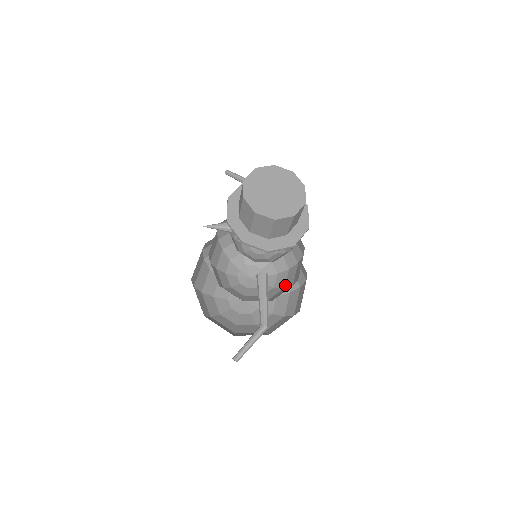
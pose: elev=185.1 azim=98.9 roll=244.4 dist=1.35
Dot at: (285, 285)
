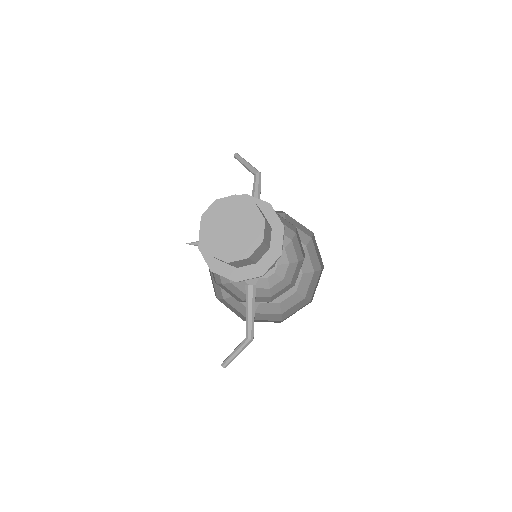
Dot at: (291, 280)
